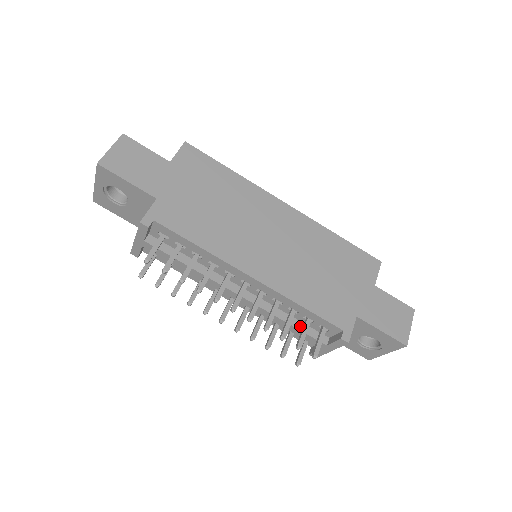
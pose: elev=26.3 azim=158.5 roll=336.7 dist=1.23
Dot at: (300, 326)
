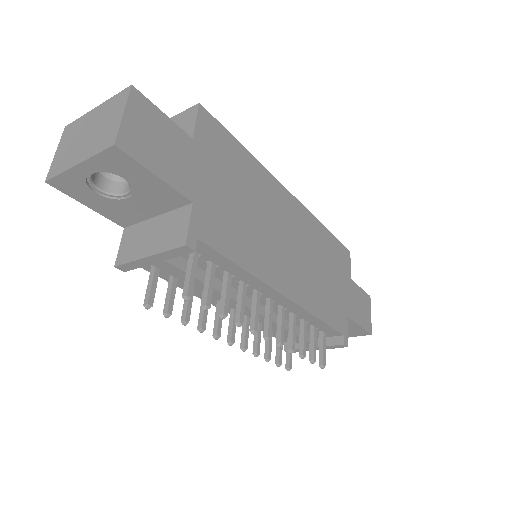
Dot at: occluded
